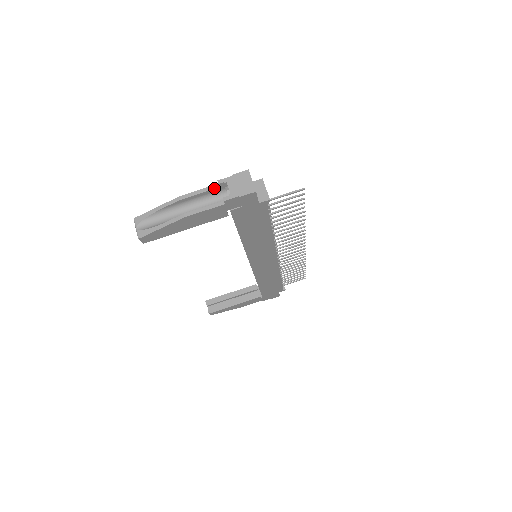
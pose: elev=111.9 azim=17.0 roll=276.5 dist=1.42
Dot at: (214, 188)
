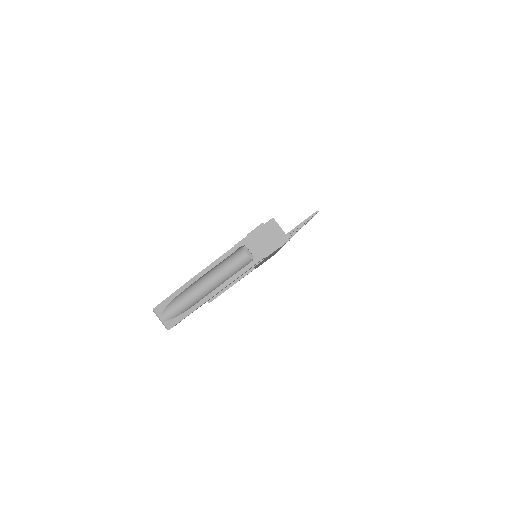
Dot at: (231, 253)
